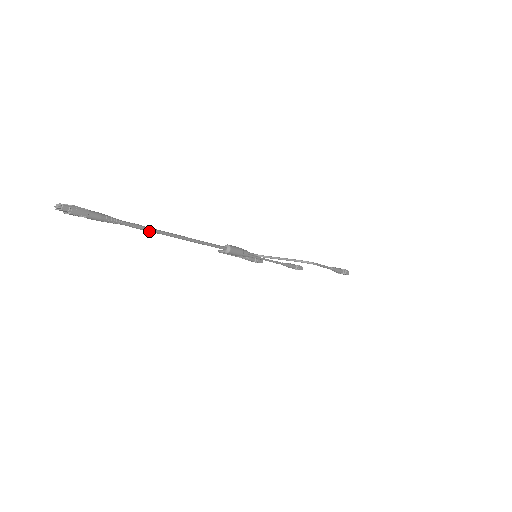
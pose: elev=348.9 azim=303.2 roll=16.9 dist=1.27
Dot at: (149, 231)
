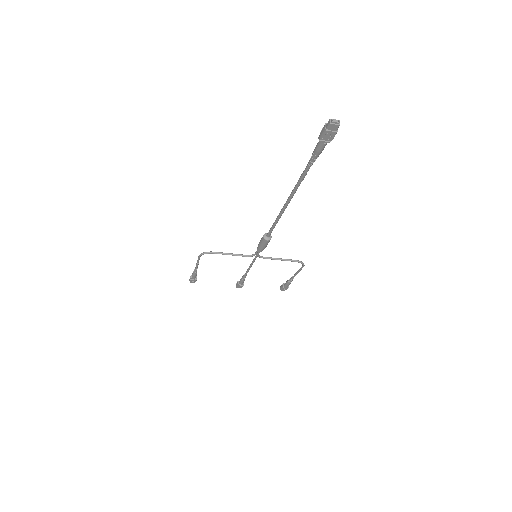
Dot at: (298, 185)
